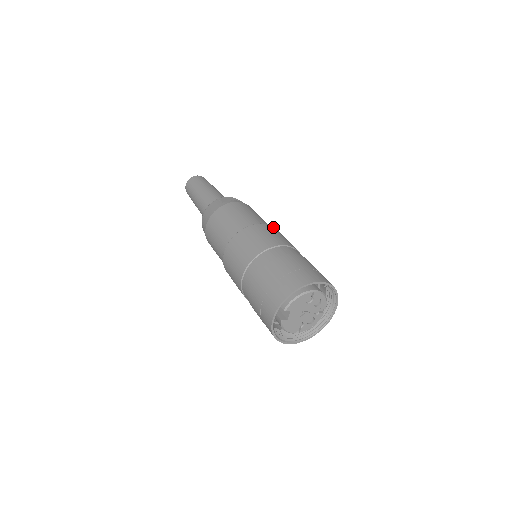
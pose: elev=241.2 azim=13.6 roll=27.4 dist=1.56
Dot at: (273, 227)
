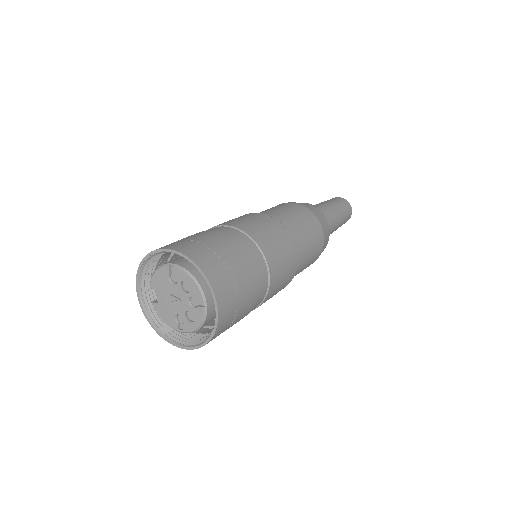
Dot at: (271, 217)
